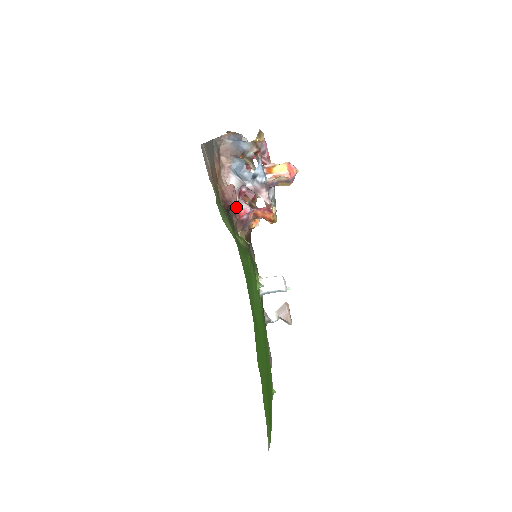
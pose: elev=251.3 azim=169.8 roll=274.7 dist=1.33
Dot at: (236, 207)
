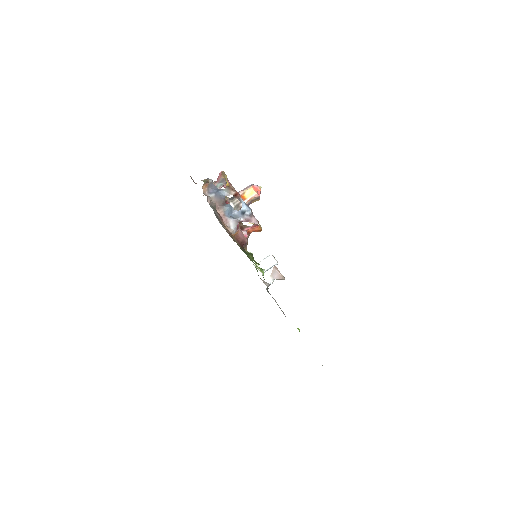
Dot at: occluded
